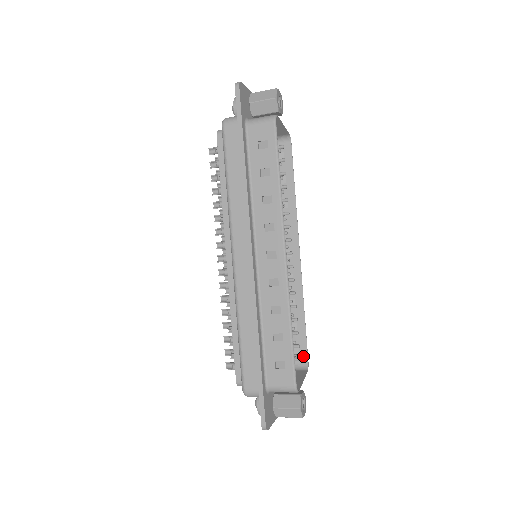
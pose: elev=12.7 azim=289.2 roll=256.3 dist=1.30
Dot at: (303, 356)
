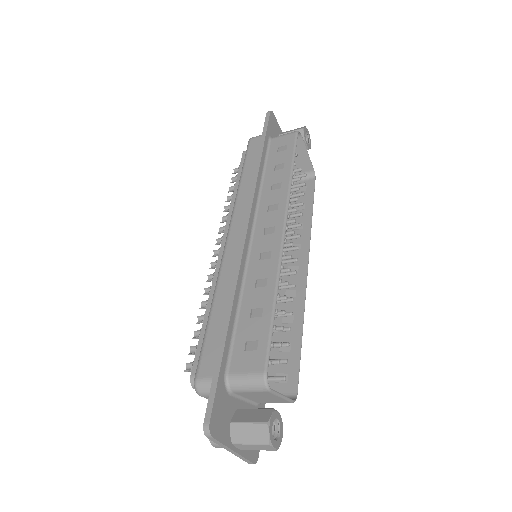
Dot at: (292, 385)
